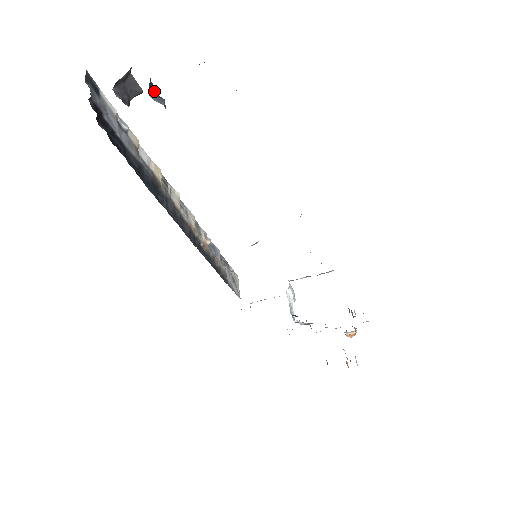
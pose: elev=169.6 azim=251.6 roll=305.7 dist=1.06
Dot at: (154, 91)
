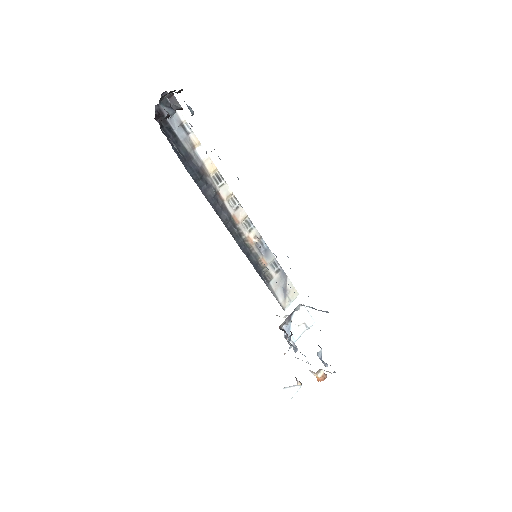
Dot at: (168, 105)
